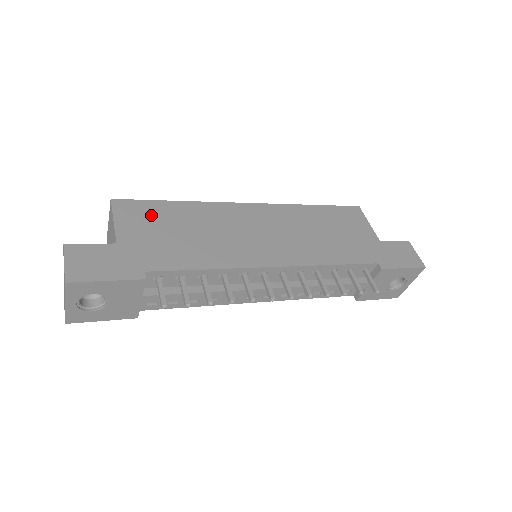
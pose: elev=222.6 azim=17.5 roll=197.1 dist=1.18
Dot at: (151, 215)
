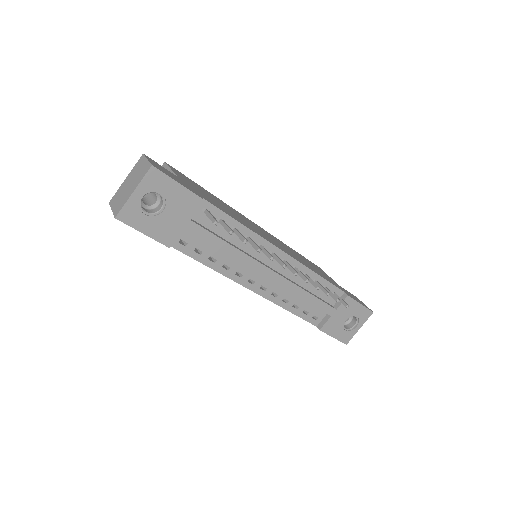
Dot at: (194, 183)
